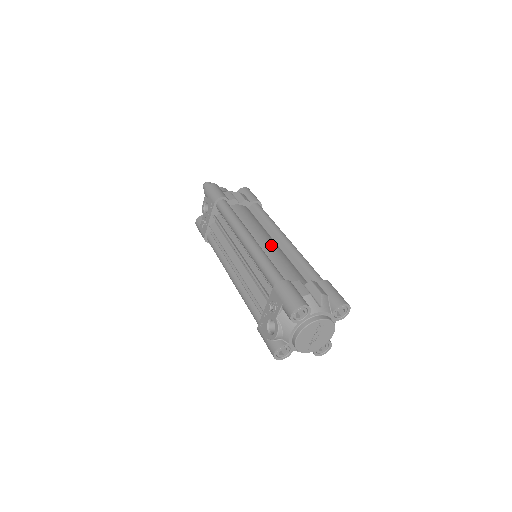
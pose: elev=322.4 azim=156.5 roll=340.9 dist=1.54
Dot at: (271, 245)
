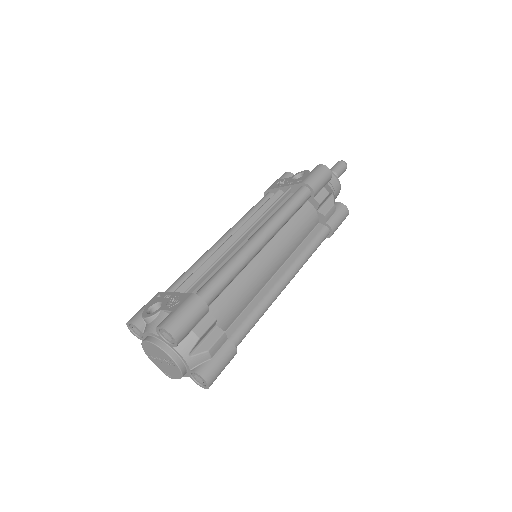
Dot at: (266, 268)
